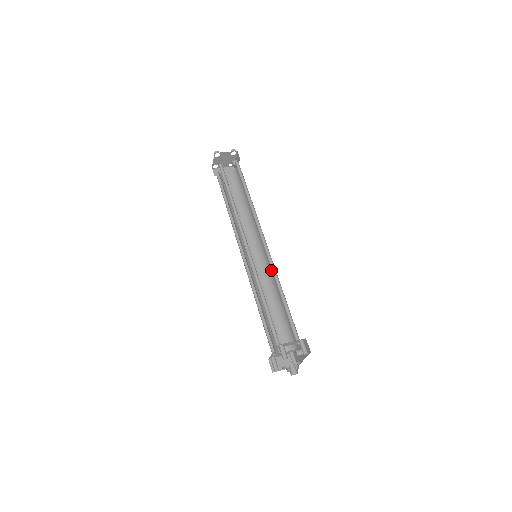
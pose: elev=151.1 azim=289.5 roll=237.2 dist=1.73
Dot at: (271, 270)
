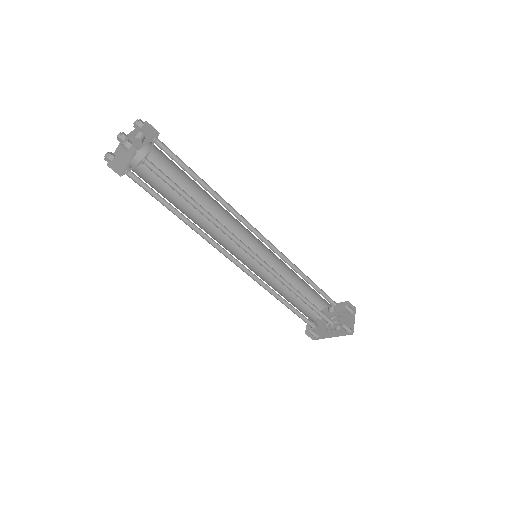
Dot at: (273, 258)
